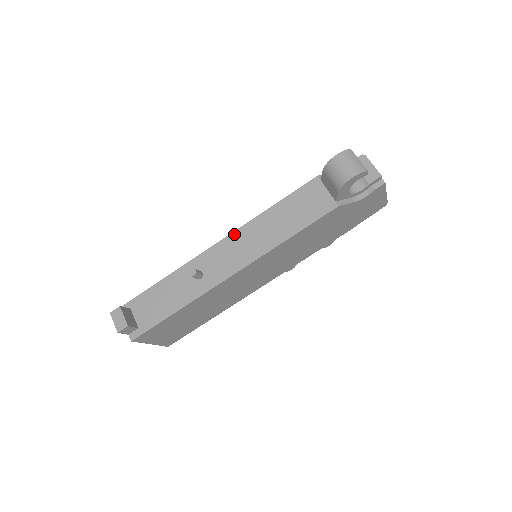
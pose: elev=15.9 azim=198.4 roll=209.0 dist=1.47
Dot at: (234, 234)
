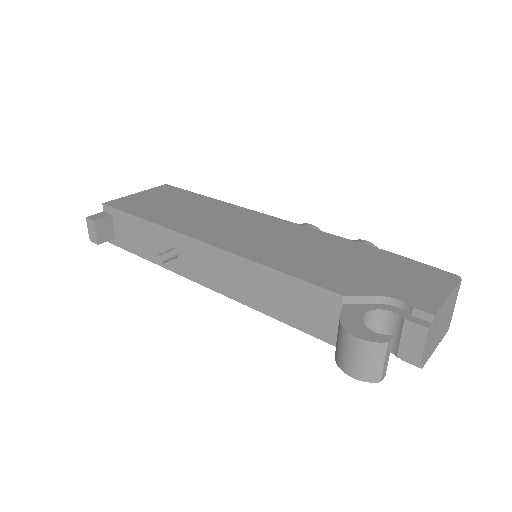
Dot at: (221, 252)
